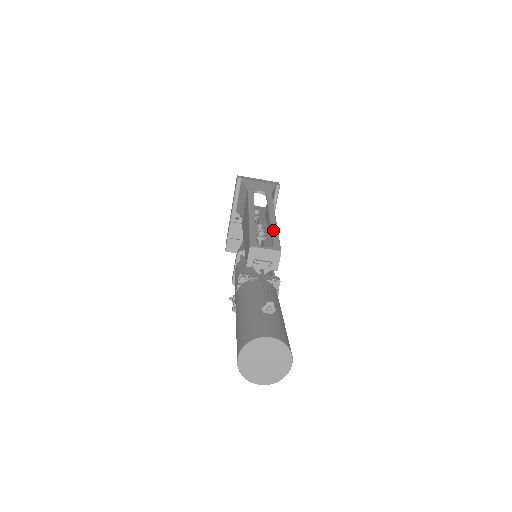
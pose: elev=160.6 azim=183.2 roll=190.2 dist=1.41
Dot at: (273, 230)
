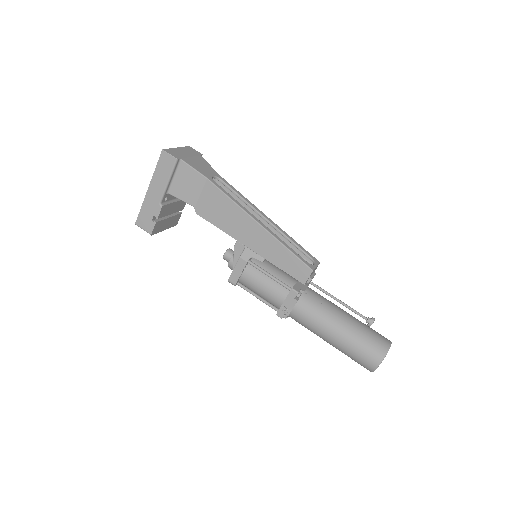
Dot at: (290, 238)
